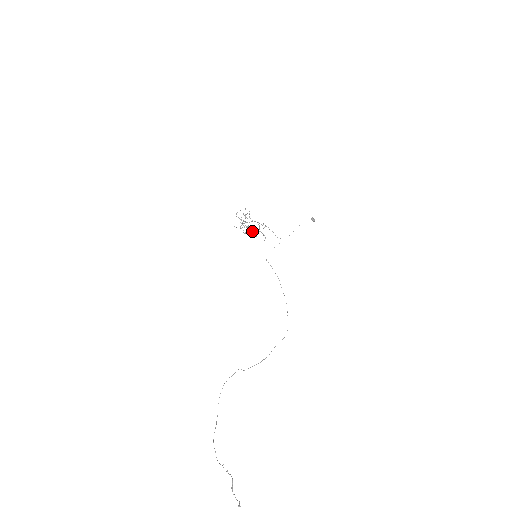
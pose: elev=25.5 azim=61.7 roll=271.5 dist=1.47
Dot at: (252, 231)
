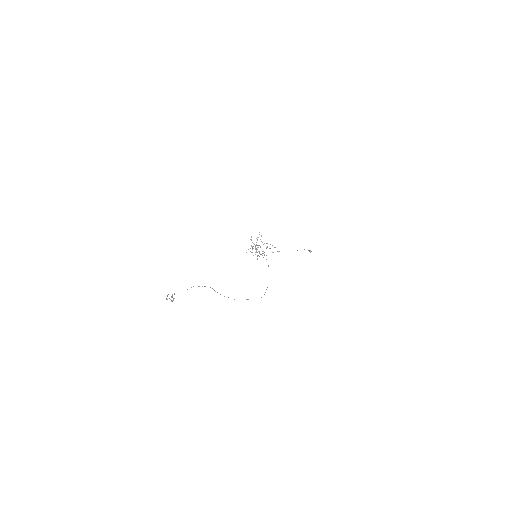
Dot at: (259, 253)
